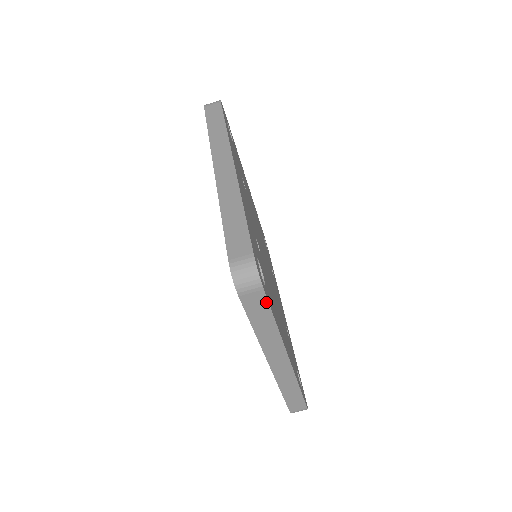
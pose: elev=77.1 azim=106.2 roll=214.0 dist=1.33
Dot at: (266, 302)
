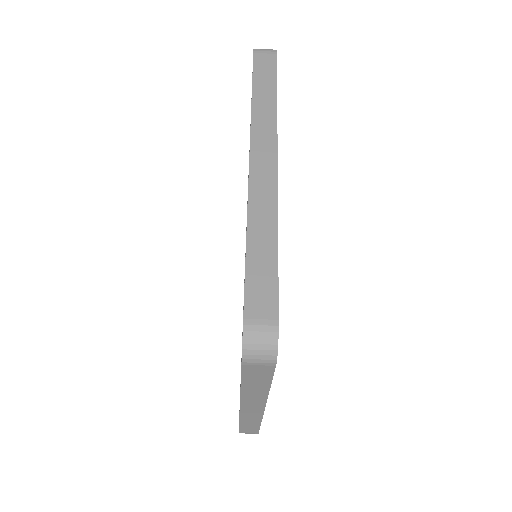
Dot at: (271, 373)
